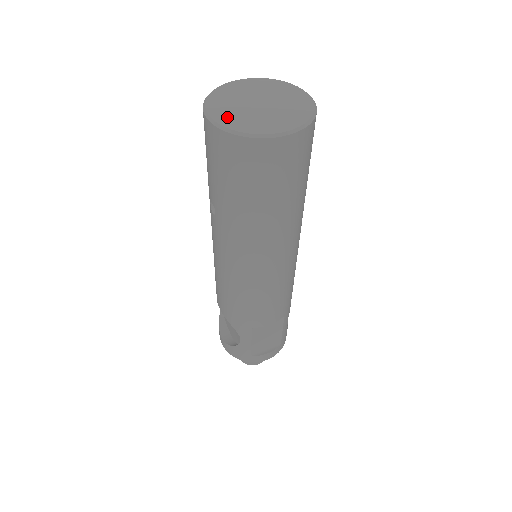
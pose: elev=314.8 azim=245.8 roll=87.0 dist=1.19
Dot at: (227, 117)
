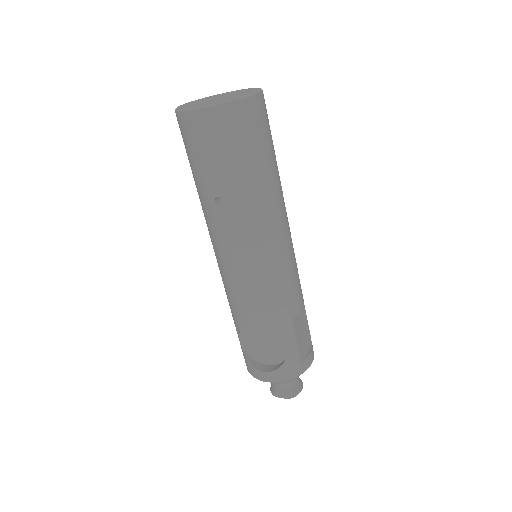
Dot at: (210, 103)
